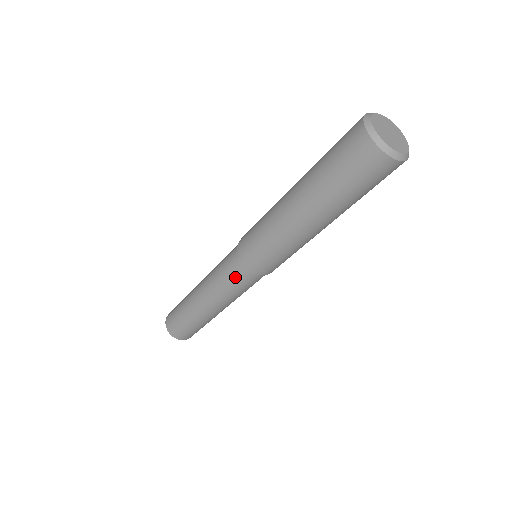
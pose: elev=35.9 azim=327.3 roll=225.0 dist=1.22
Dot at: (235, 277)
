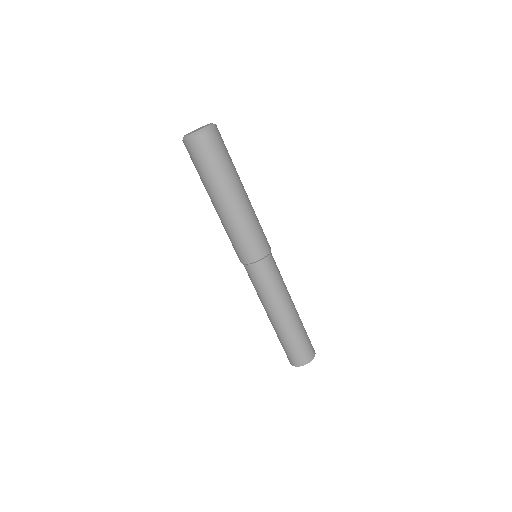
Dot at: (268, 273)
